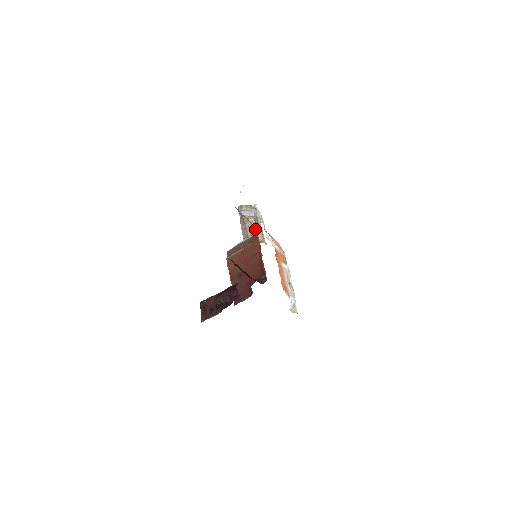
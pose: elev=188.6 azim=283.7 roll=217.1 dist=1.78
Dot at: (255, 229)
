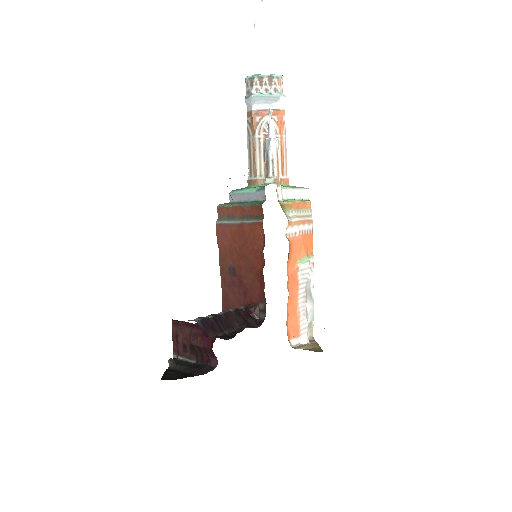
Dot at: occluded
